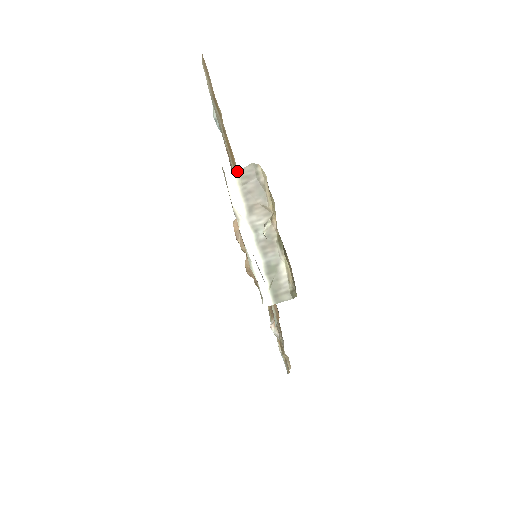
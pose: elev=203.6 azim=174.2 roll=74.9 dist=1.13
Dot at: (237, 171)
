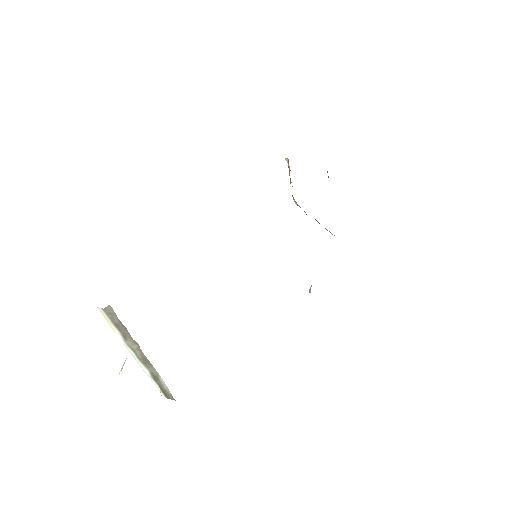
Dot at: (103, 309)
